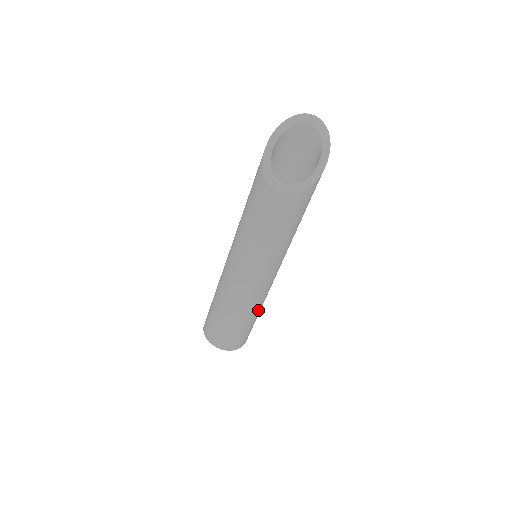
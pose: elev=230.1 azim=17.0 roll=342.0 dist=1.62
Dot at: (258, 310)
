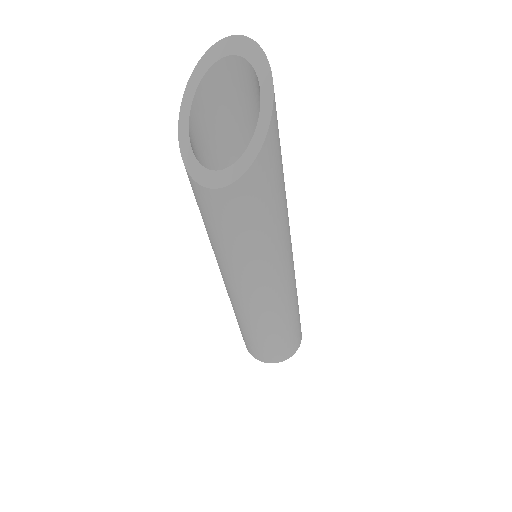
Dot at: (286, 320)
